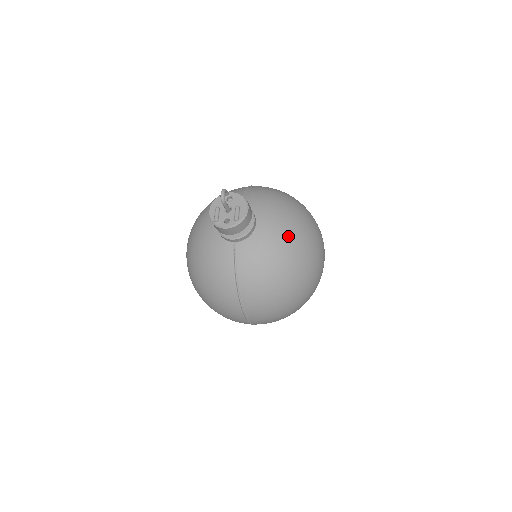
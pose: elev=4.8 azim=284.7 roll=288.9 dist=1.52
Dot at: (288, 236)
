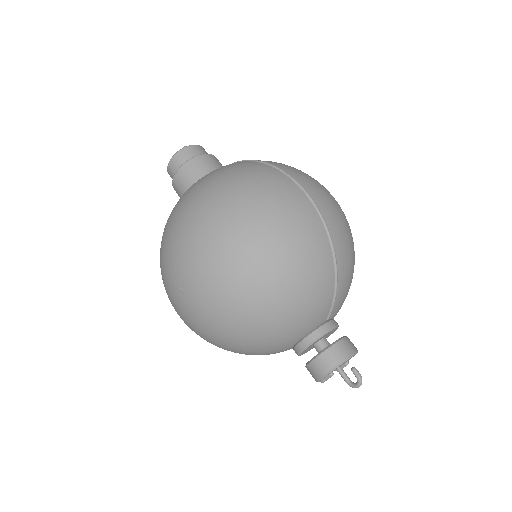
Dot at: occluded
